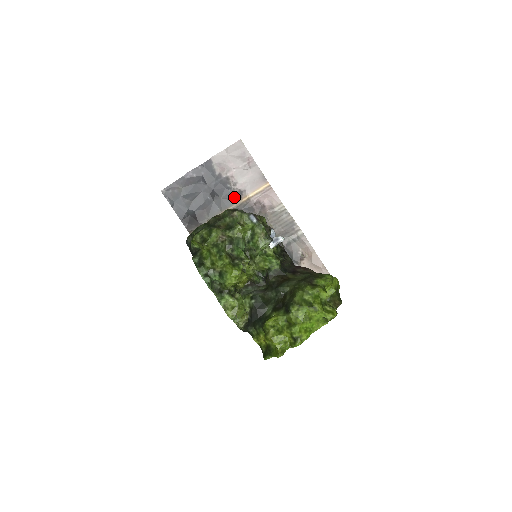
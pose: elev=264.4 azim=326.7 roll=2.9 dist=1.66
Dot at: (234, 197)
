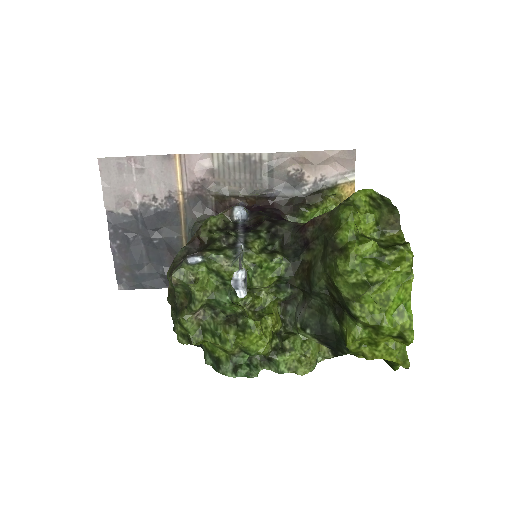
Dot at: (171, 210)
